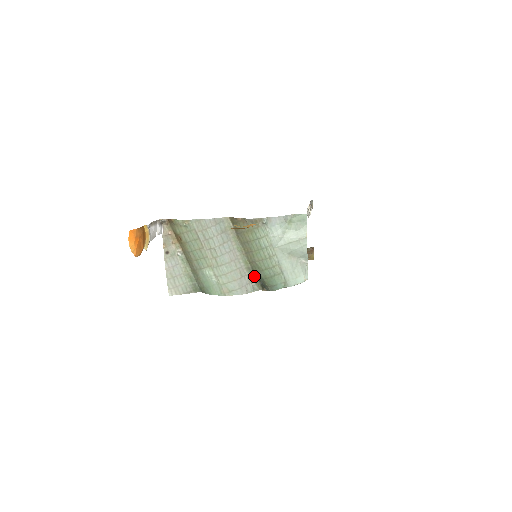
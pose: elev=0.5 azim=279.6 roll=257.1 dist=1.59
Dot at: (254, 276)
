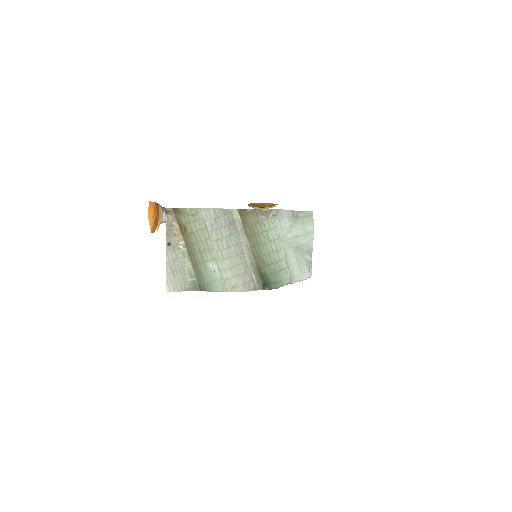
Dot at: (257, 273)
